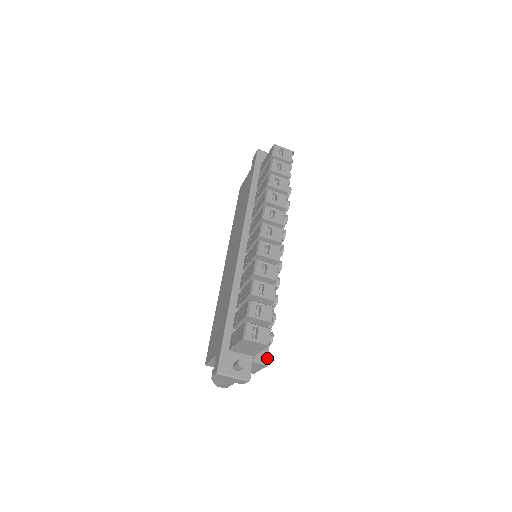
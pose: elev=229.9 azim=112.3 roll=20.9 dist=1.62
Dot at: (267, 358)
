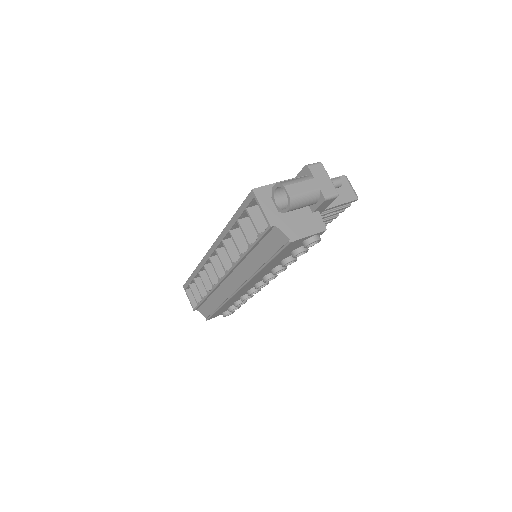
Dot at: (322, 233)
